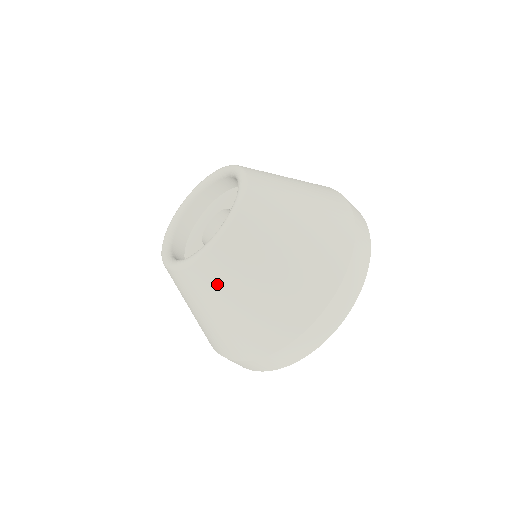
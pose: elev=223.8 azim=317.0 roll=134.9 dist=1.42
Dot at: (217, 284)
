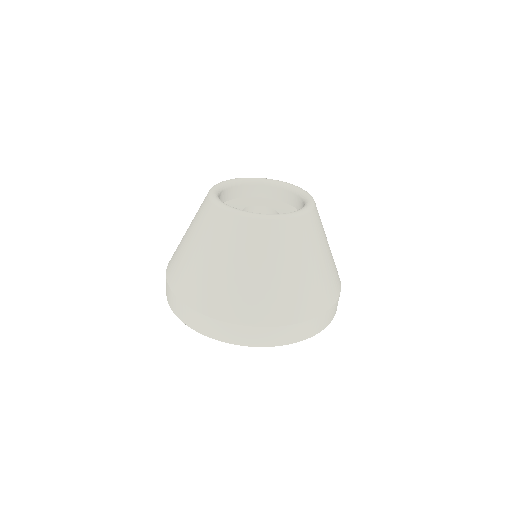
Dot at: (205, 228)
